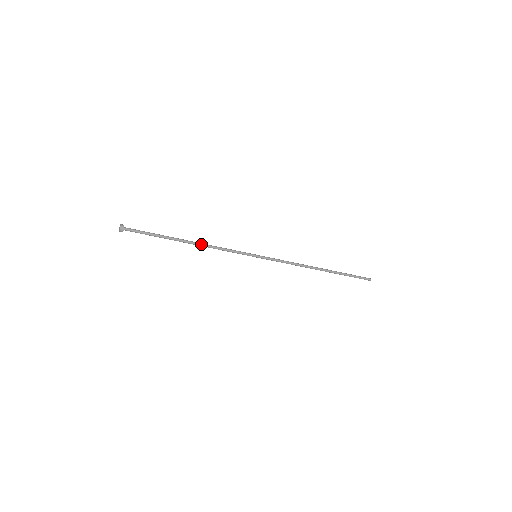
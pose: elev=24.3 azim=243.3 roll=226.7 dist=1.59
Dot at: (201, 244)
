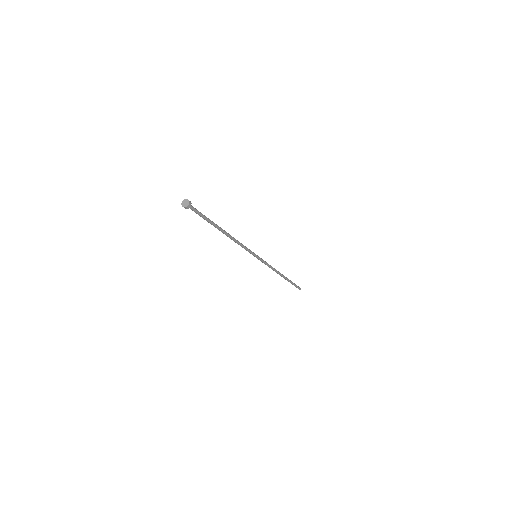
Dot at: (231, 236)
